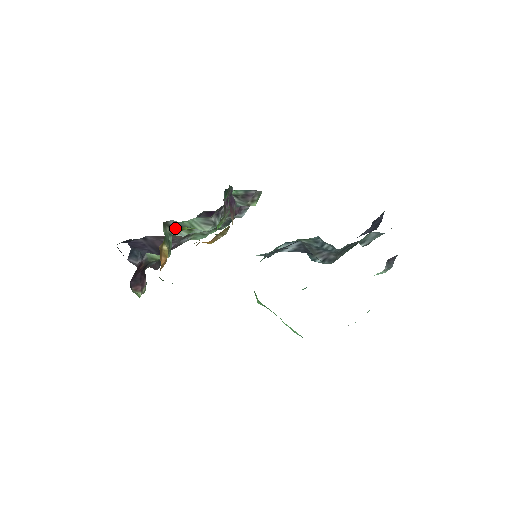
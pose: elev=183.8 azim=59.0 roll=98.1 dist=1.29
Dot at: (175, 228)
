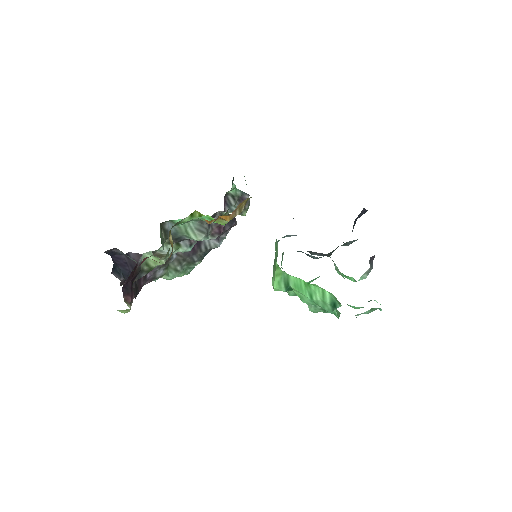
Dot at: (168, 236)
